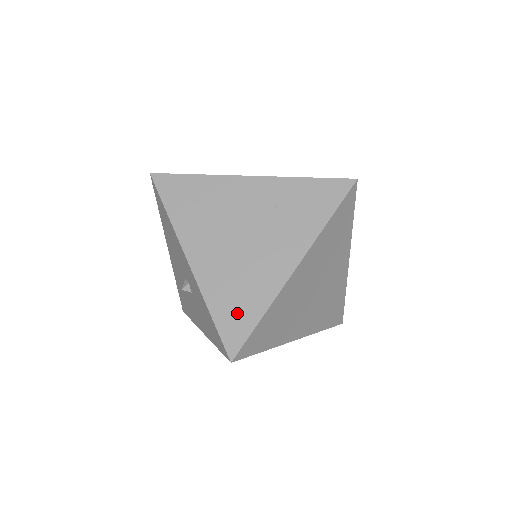
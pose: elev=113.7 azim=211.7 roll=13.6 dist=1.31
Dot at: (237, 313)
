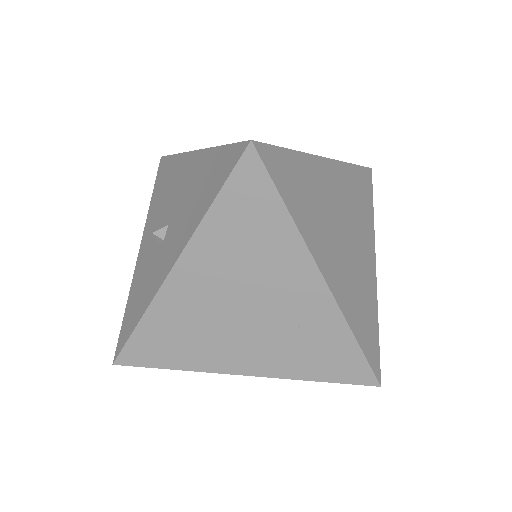
Dot at: (160, 347)
